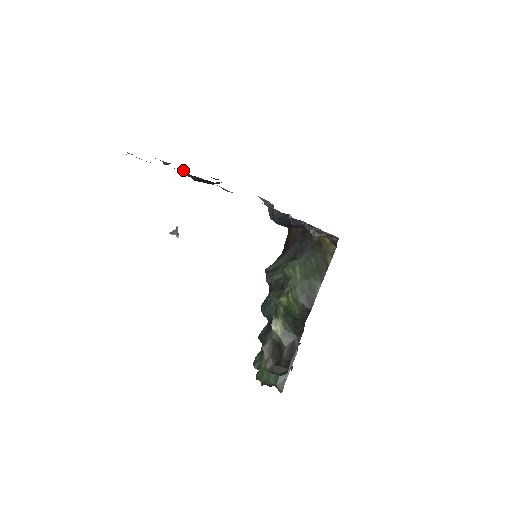
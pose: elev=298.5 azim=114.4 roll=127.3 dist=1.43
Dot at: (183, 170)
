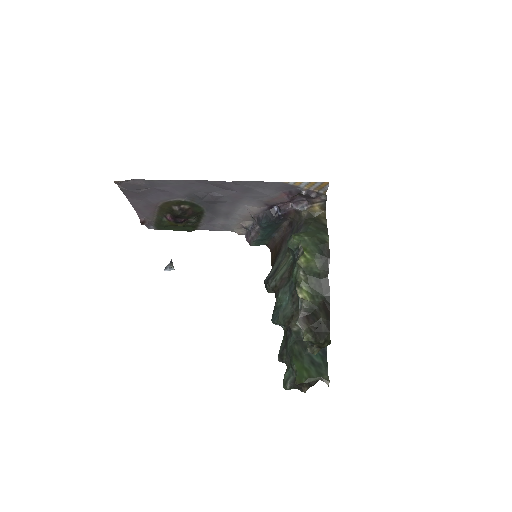
Dot at: (162, 220)
